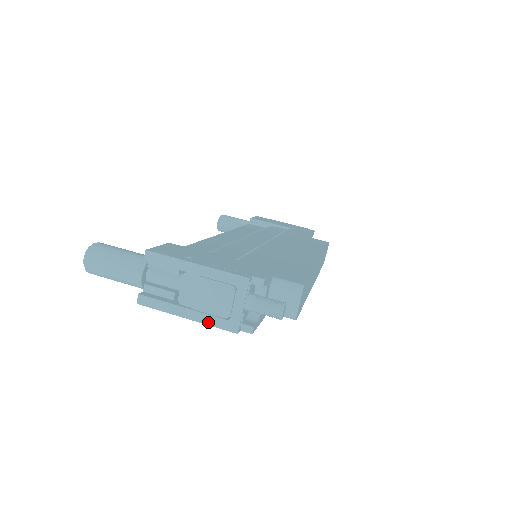
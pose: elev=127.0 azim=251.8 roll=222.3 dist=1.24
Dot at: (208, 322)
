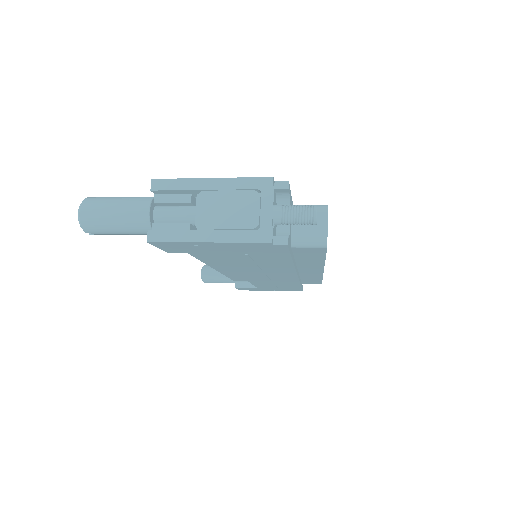
Dot at: (235, 239)
